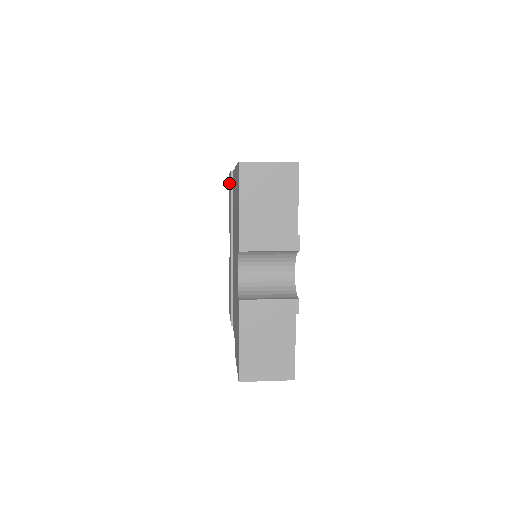
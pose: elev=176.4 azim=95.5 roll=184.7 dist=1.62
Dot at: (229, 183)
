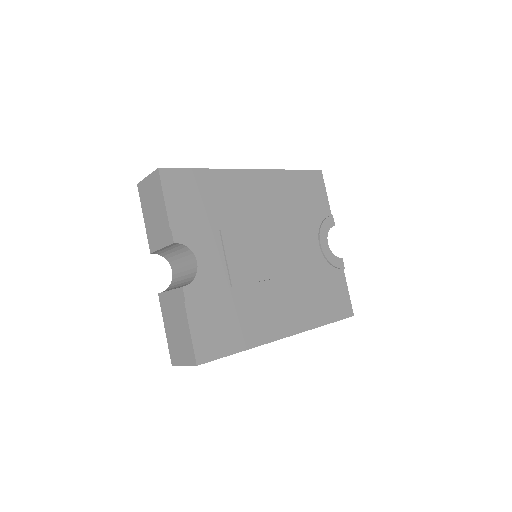
Dot at: occluded
